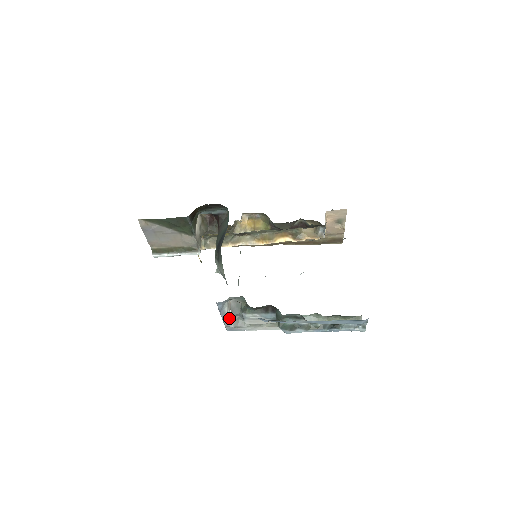
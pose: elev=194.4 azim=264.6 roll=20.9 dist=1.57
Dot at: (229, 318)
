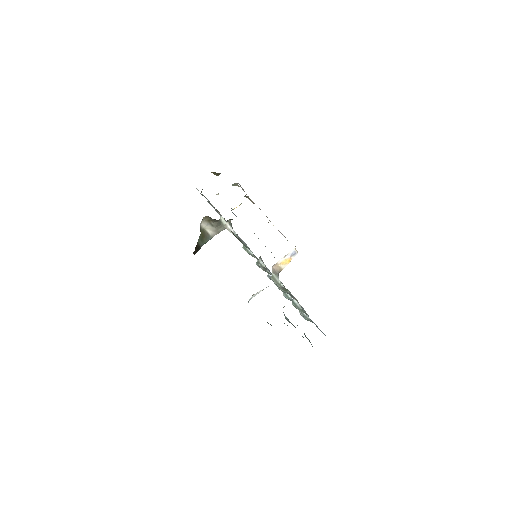
Dot at: (263, 289)
